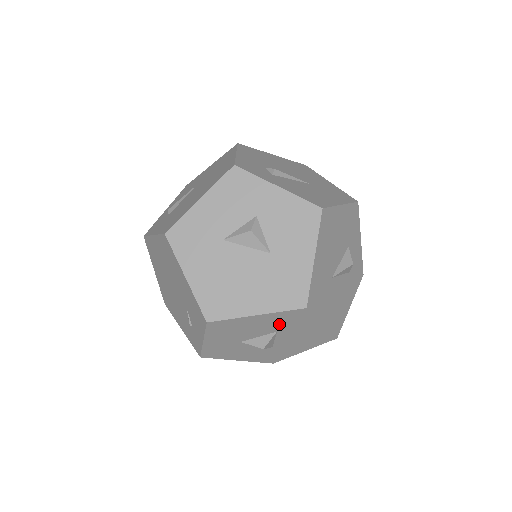
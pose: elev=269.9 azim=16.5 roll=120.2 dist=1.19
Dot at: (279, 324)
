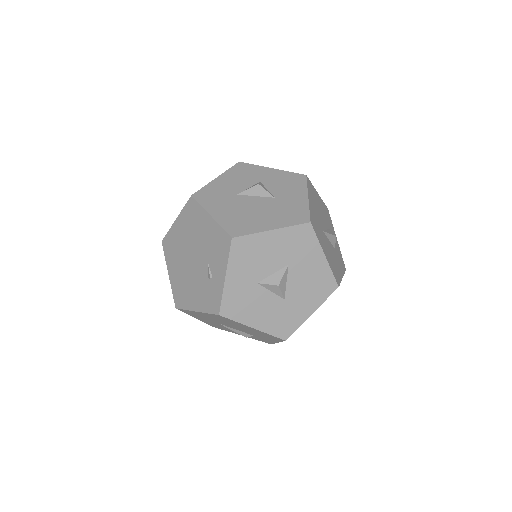
Dot at: (290, 250)
